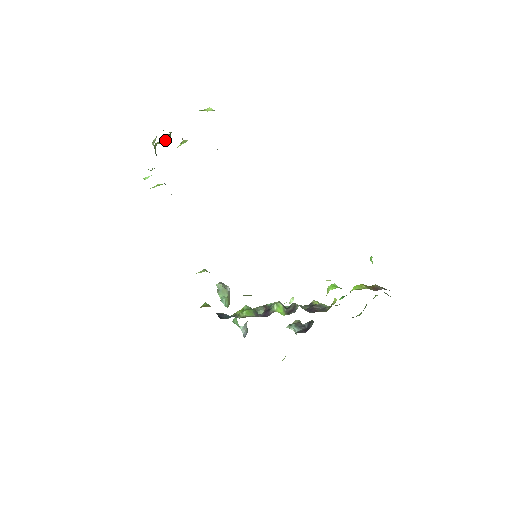
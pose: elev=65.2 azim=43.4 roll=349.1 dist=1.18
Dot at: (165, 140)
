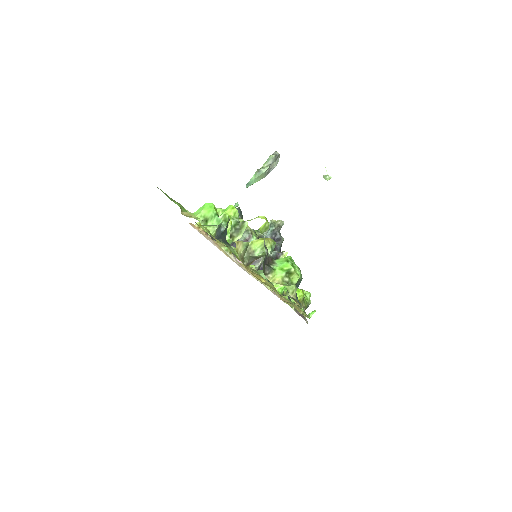
Dot at: occluded
